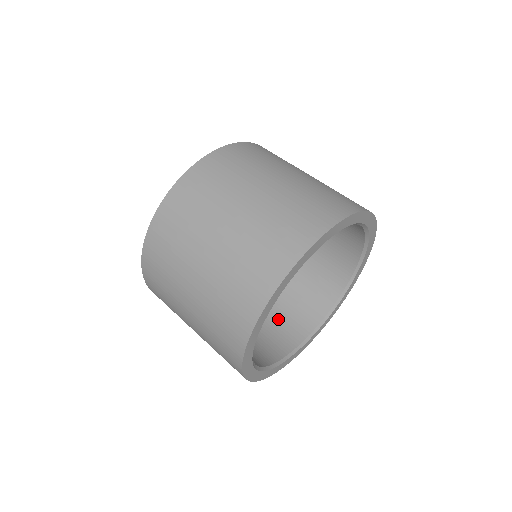
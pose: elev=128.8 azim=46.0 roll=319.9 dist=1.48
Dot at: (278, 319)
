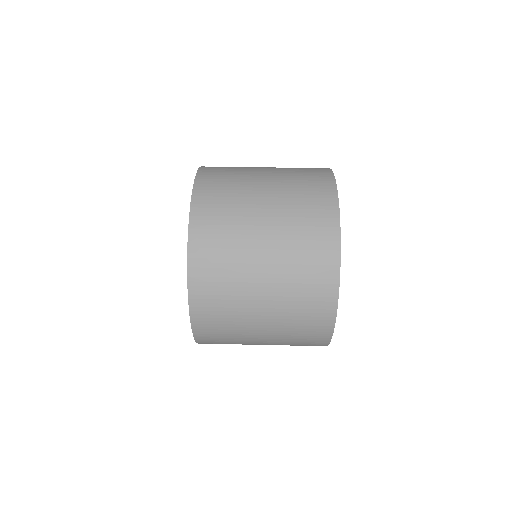
Dot at: occluded
